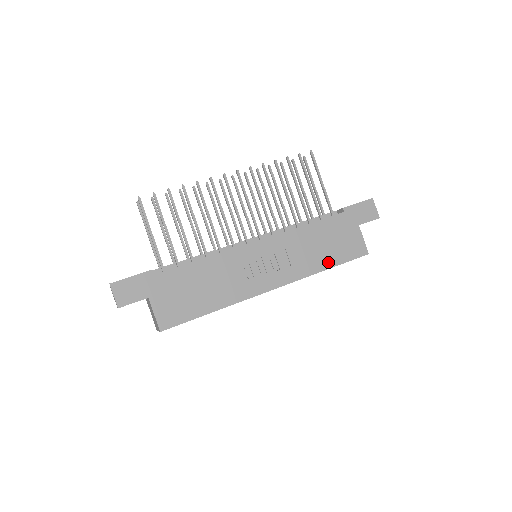
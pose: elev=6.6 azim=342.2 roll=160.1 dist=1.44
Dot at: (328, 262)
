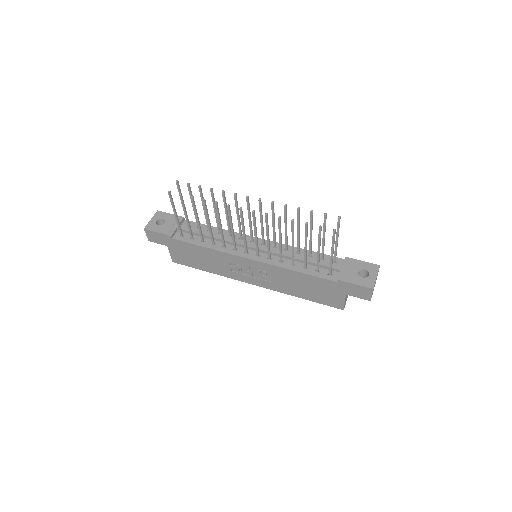
Dot at: (304, 296)
